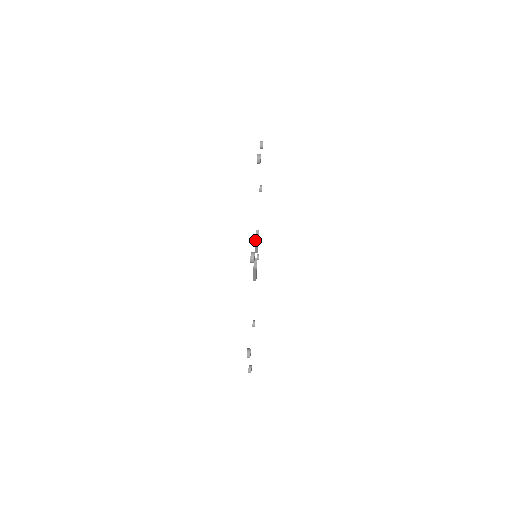
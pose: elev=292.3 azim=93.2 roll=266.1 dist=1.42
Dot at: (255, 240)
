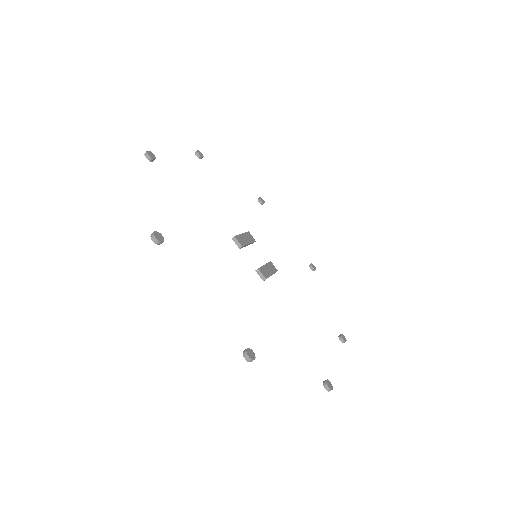
Dot at: (240, 248)
